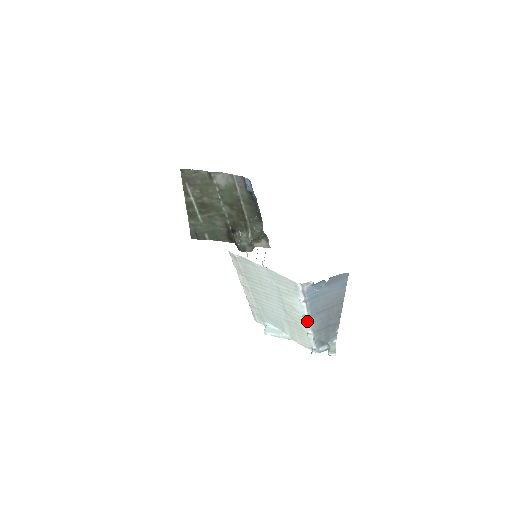
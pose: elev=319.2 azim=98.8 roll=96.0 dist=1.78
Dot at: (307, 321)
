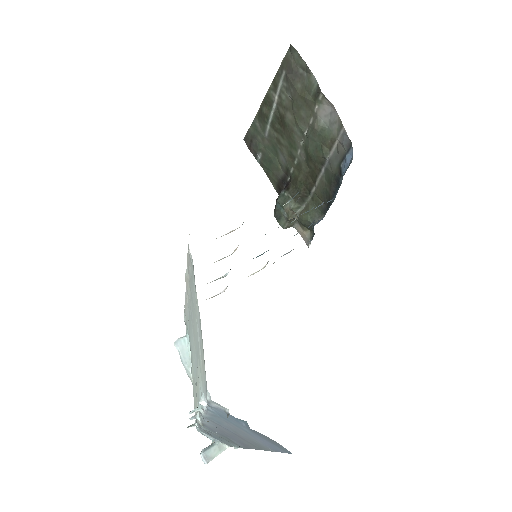
Dot at: (201, 413)
